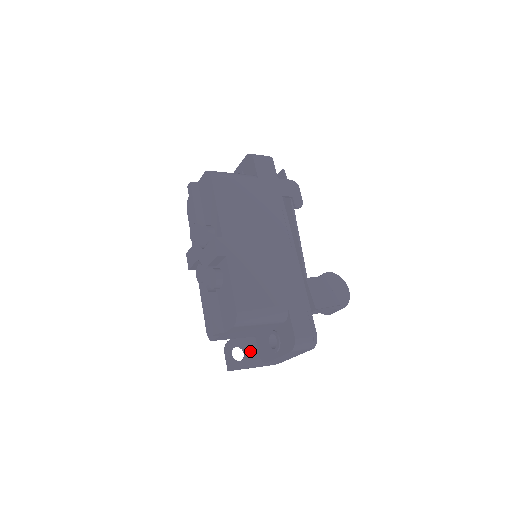
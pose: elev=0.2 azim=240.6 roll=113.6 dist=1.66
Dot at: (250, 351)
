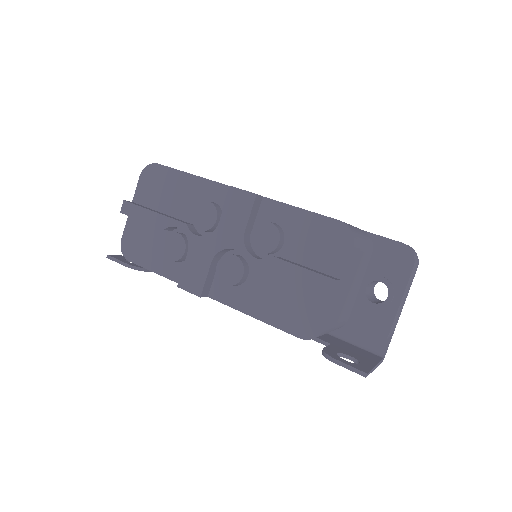
Dot at: (352, 354)
